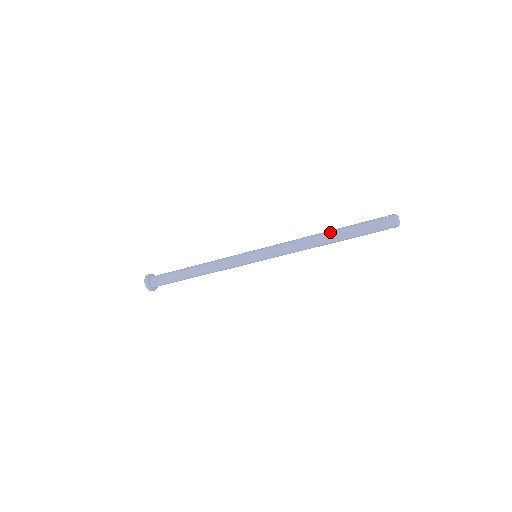
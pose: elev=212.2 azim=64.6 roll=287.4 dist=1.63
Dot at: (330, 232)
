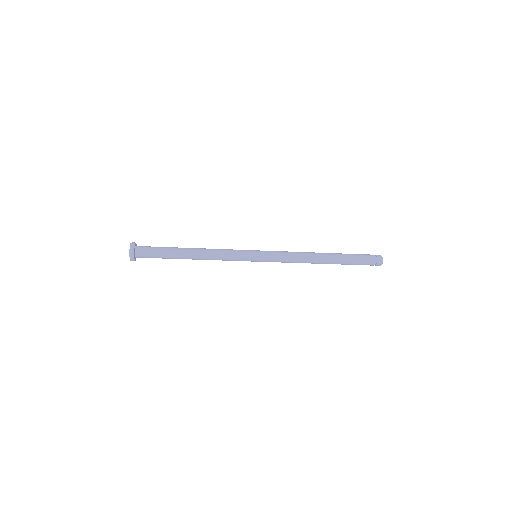
Dot at: (330, 260)
